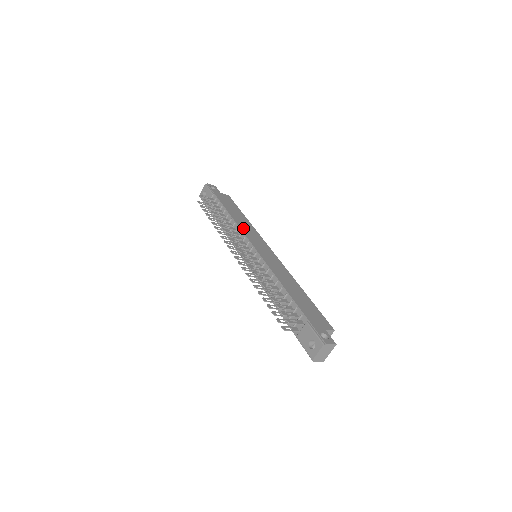
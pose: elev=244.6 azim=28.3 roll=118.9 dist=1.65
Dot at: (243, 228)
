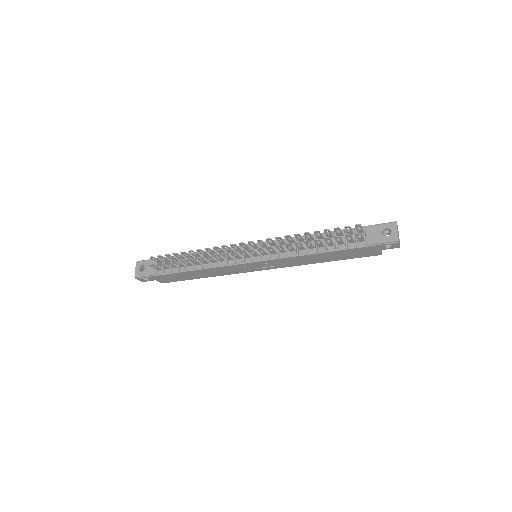
Dot at: occluded
